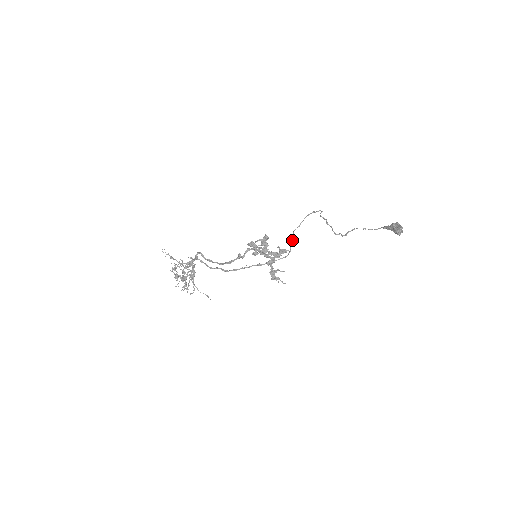
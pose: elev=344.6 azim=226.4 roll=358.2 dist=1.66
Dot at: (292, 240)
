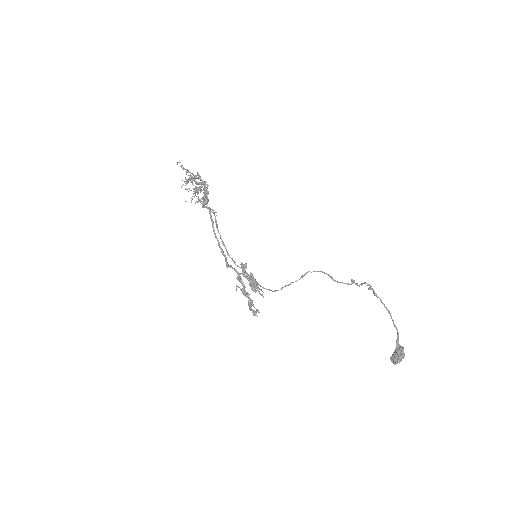
Dot at: (293, 282)
